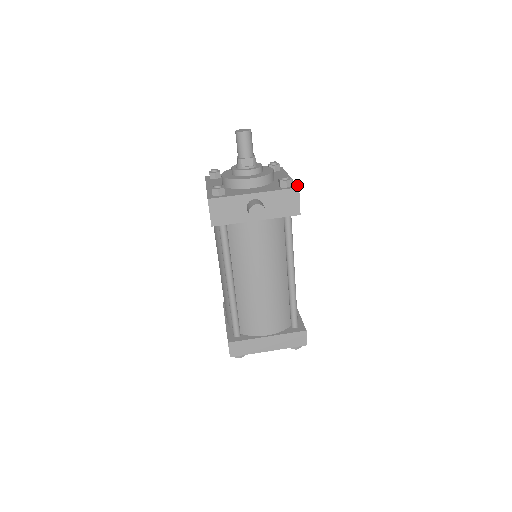
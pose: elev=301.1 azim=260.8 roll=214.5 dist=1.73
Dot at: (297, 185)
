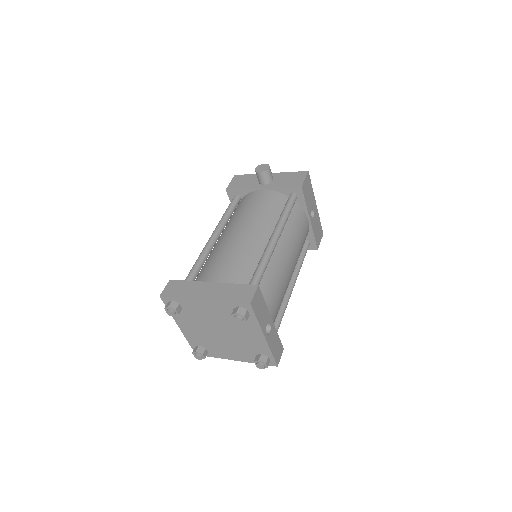
Dot at: (309, 176)
